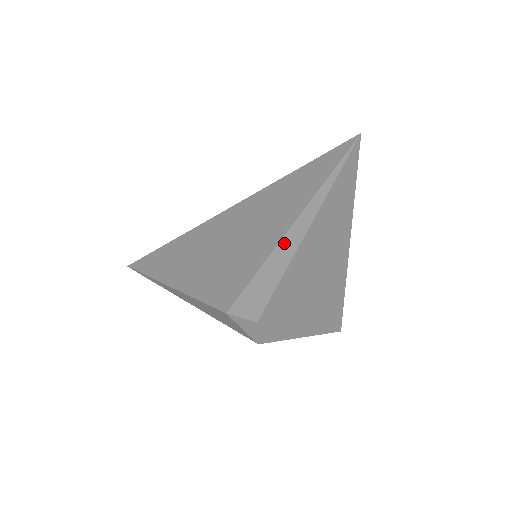
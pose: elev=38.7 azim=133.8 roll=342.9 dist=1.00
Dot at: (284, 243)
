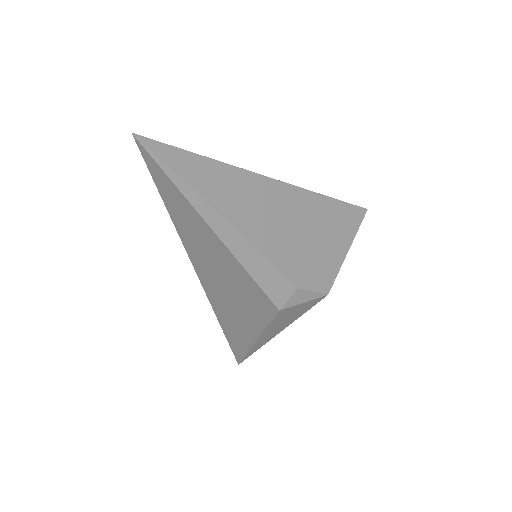
Dot at: (221, 234)
